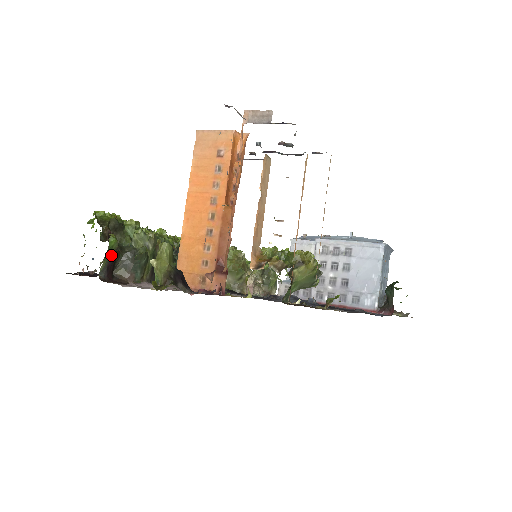
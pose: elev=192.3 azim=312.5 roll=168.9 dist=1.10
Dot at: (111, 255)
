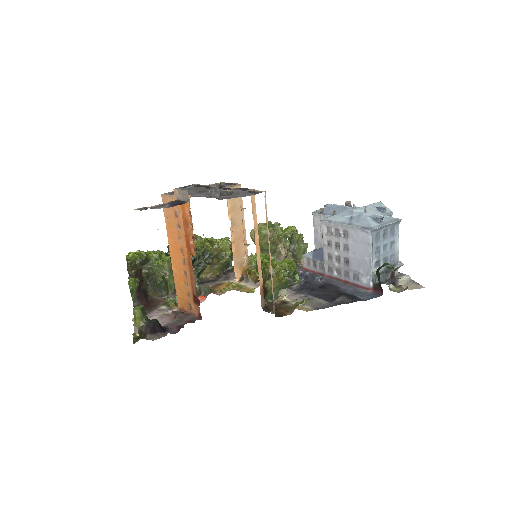
Dot at: (136, 291)
